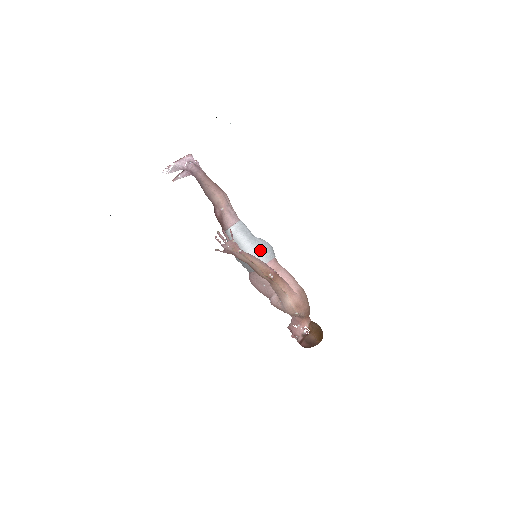
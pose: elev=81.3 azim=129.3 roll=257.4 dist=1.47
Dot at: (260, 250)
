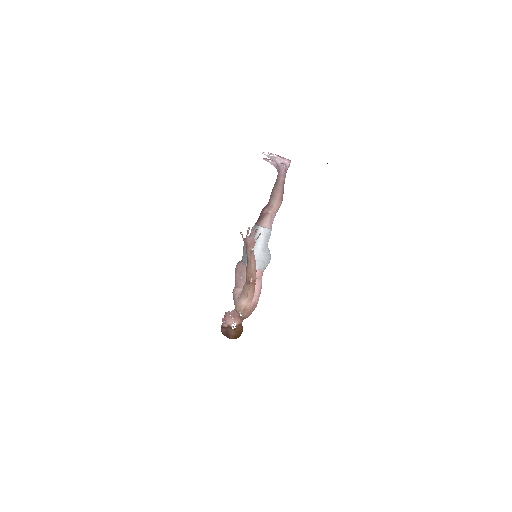
Dot at: (262, 258)
